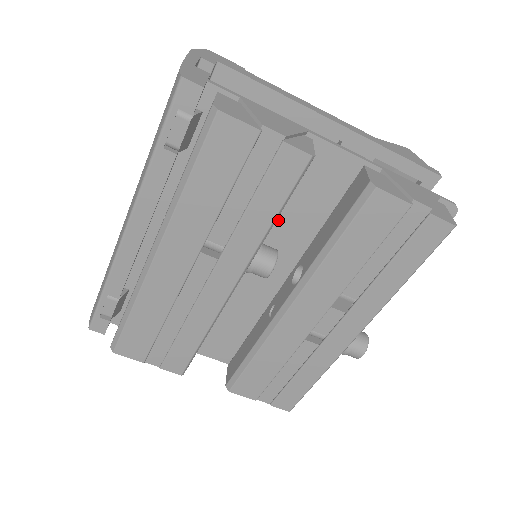
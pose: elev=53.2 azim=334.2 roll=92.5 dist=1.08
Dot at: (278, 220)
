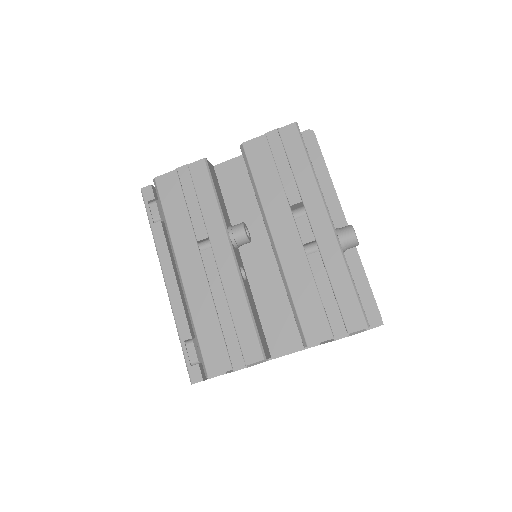
Dot at: (237, 216)
